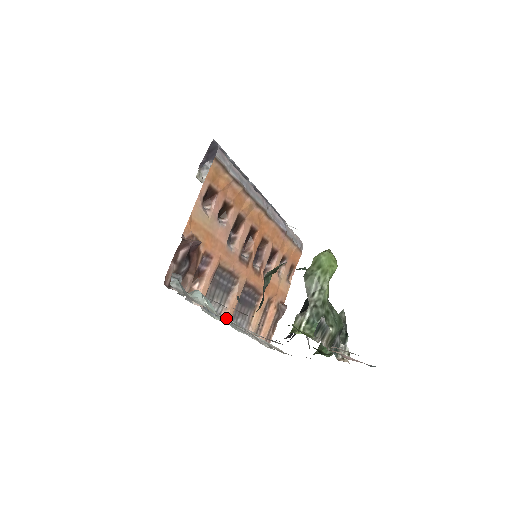
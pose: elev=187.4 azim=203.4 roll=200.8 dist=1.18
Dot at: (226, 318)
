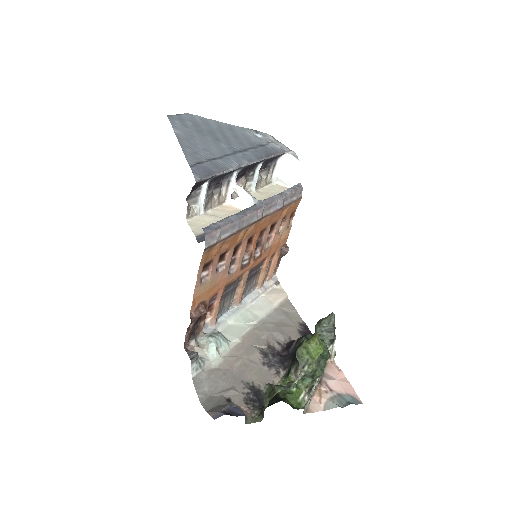
Dot at: (237, 339)
